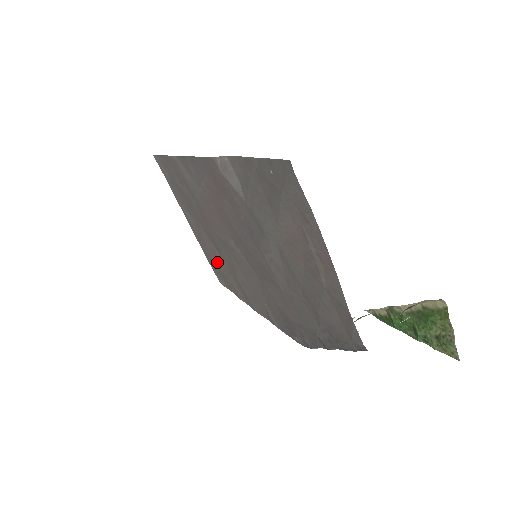
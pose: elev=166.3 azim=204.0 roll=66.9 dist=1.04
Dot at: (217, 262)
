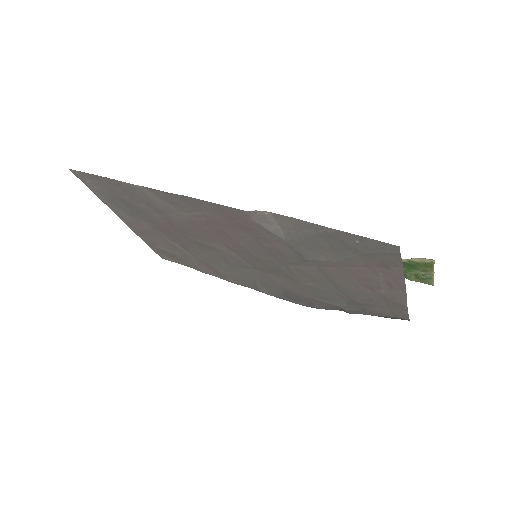
Dot at: (170, 249)
